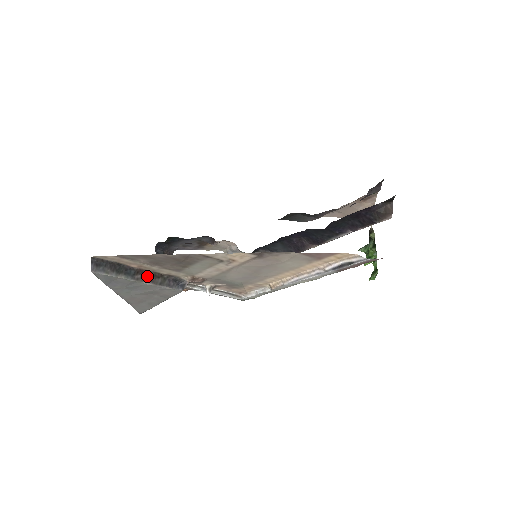
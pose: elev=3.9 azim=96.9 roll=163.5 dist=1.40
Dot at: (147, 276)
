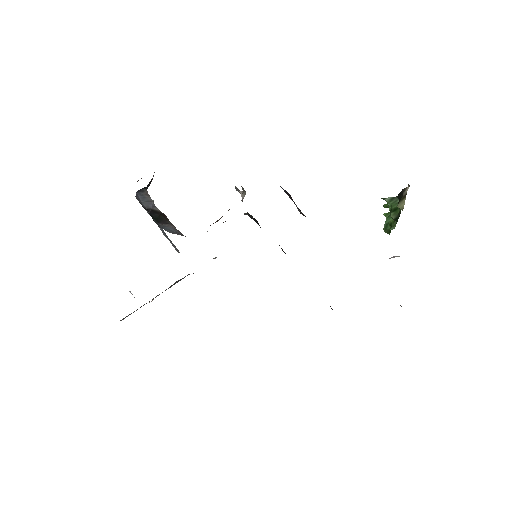
Dot at: occluded
